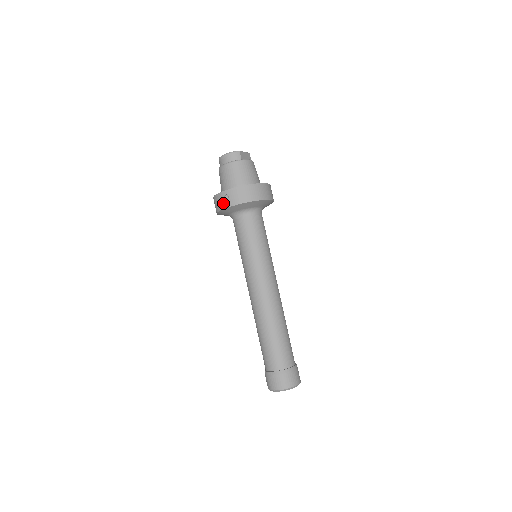
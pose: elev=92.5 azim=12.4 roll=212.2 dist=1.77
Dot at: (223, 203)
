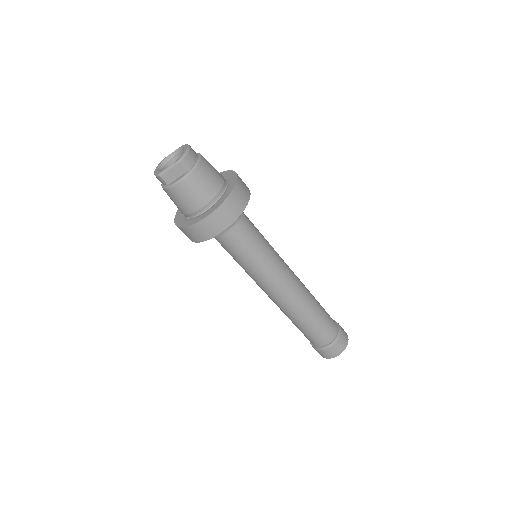
Dot at: occluded
